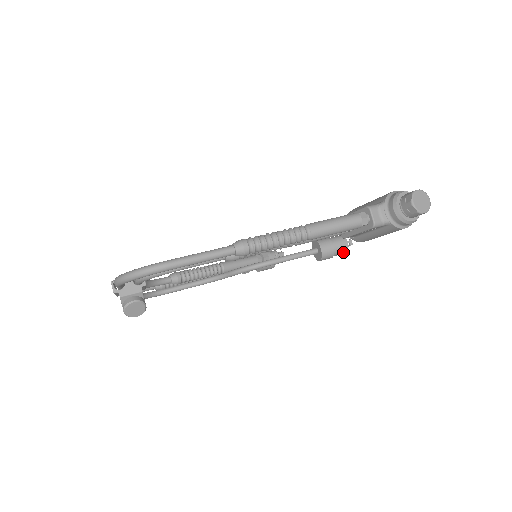
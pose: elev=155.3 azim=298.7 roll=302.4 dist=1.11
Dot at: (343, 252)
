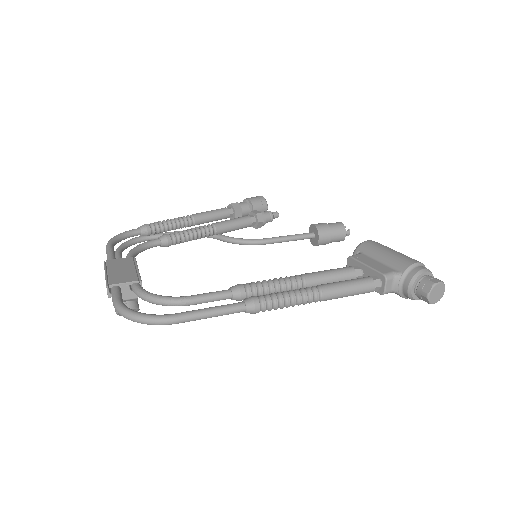
Dot at: (338, 241)
